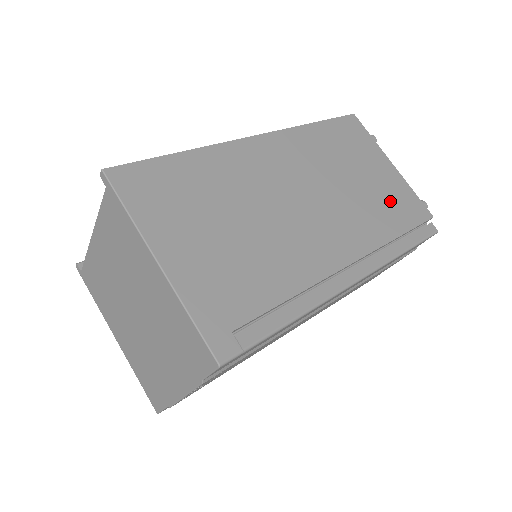
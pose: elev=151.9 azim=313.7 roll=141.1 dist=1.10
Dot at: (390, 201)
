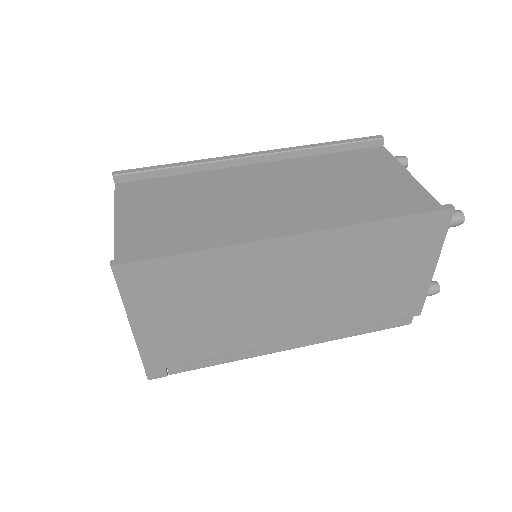
Dot at: (388, 301)
